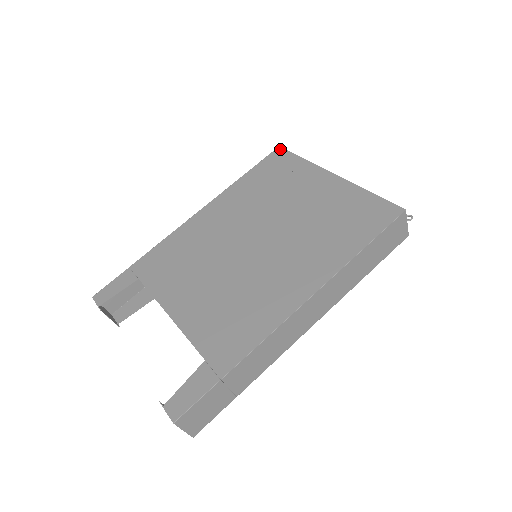
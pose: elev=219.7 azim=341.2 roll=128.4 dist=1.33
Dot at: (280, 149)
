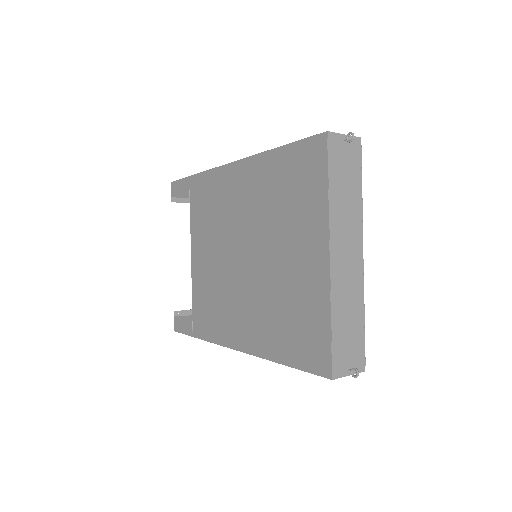
Dot at: (323, 140)
